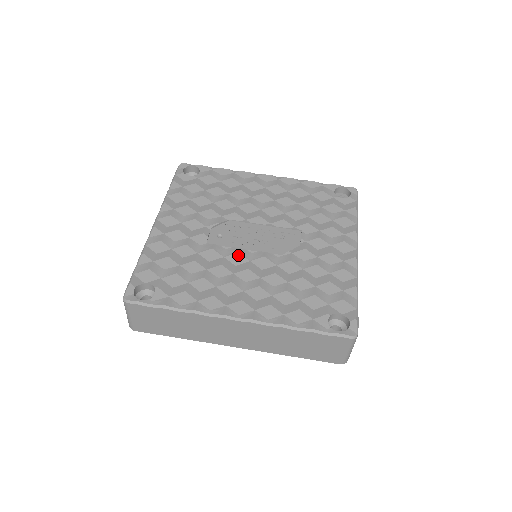
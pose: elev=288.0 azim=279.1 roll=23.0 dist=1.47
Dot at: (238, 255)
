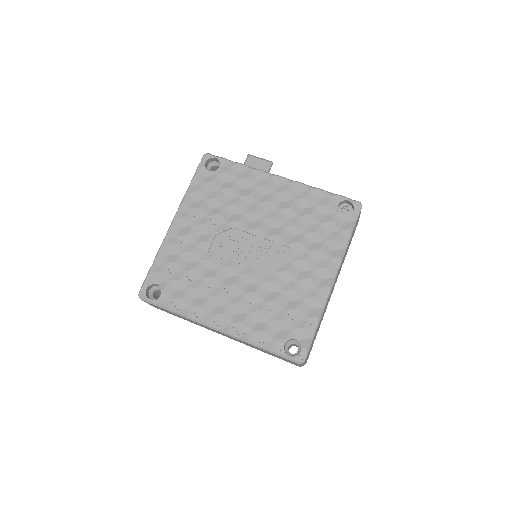
Dot at: (230, 268)
